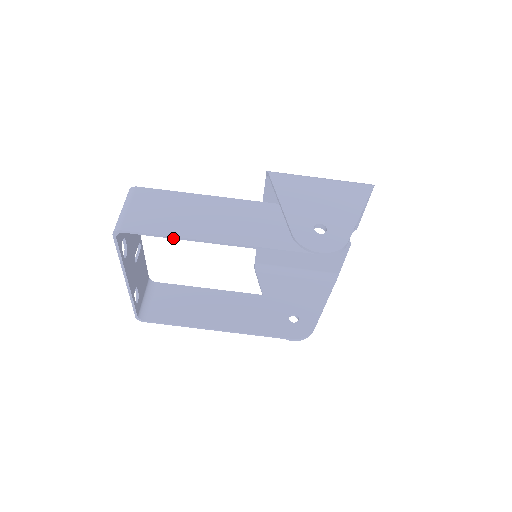
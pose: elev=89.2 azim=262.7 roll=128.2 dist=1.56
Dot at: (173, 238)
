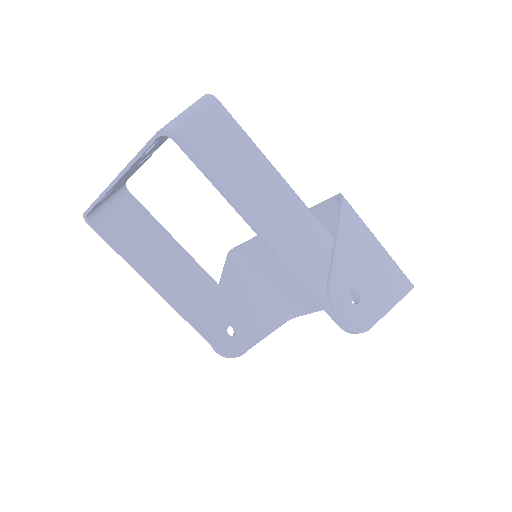
Dot at: (220, 192)
